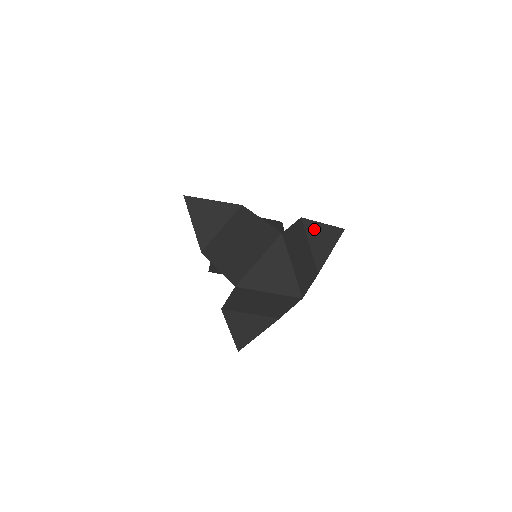
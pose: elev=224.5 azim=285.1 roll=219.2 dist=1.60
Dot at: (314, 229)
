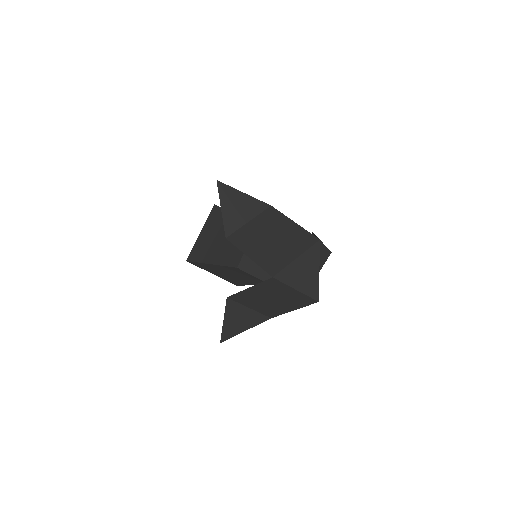
Dot at: occluded
